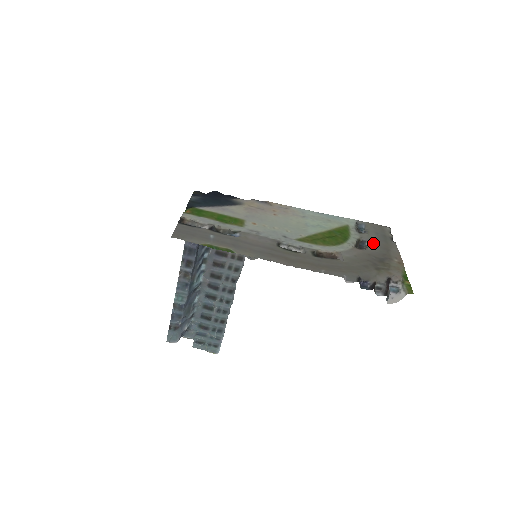
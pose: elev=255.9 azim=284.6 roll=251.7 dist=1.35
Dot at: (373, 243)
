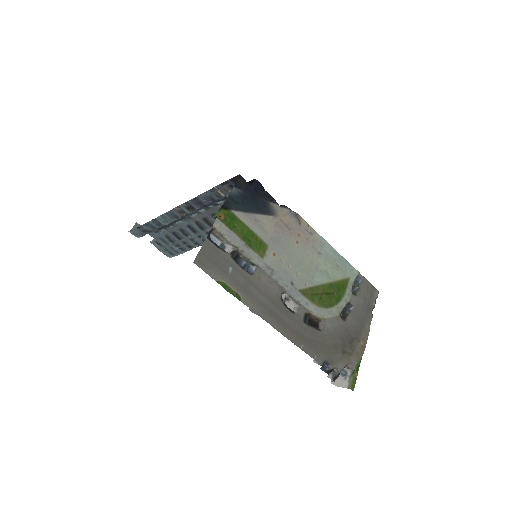
Dot at: (356, 312)
